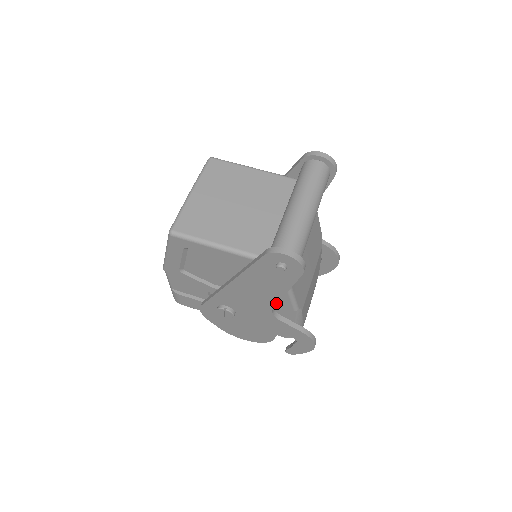
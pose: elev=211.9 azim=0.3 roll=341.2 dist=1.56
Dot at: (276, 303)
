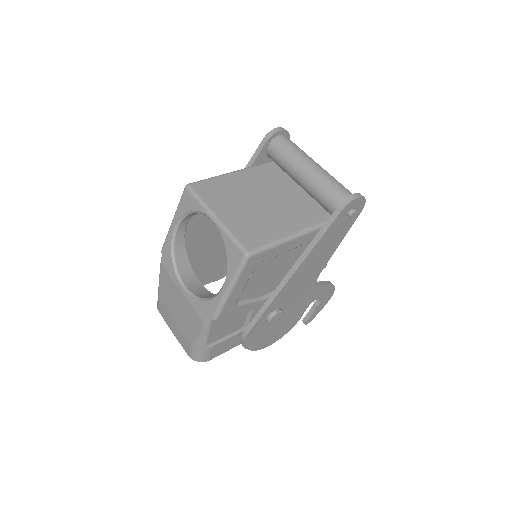
Dot at: (325, 265)
